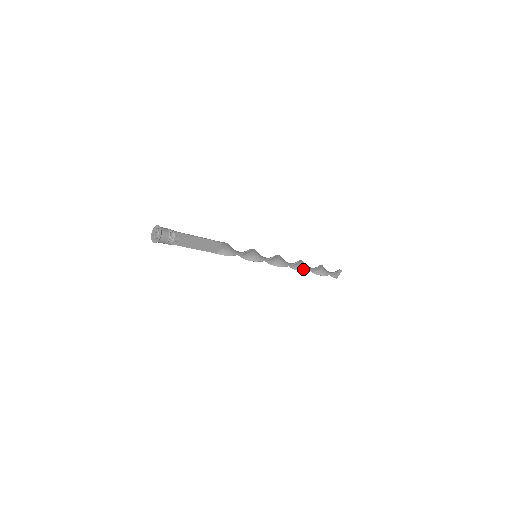
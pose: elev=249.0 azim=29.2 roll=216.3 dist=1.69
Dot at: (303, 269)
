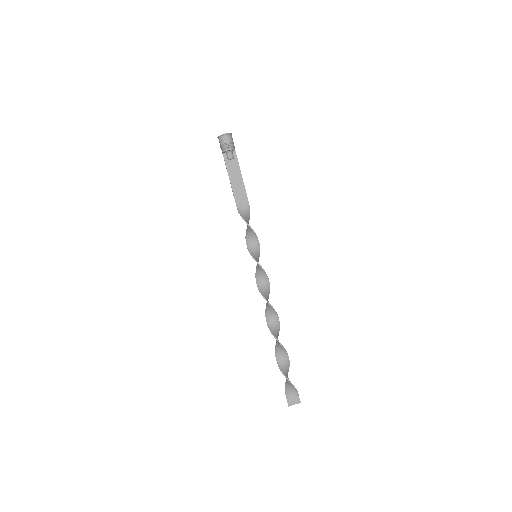
Dot at: (274, 333)
